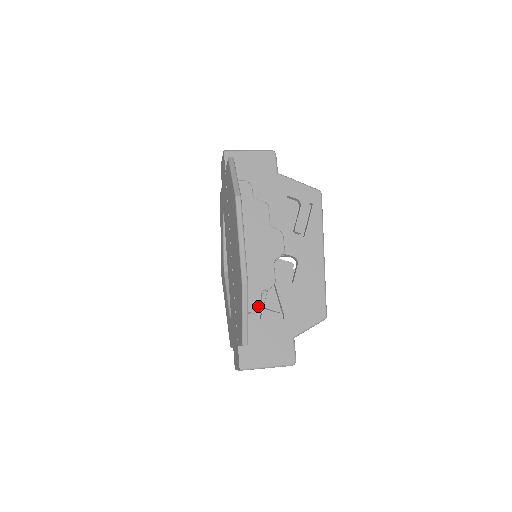
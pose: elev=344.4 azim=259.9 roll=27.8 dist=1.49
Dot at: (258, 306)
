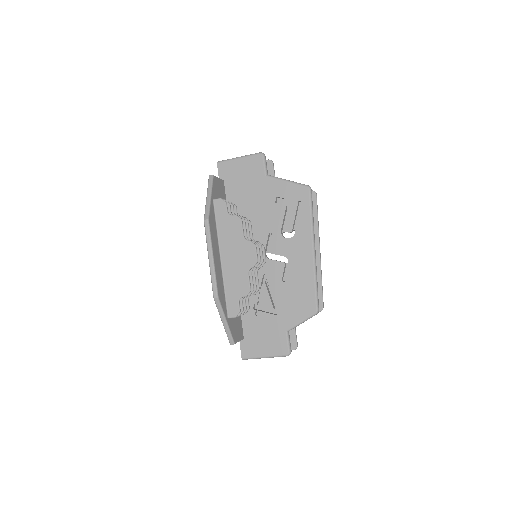
Dot at: (236, 312)
